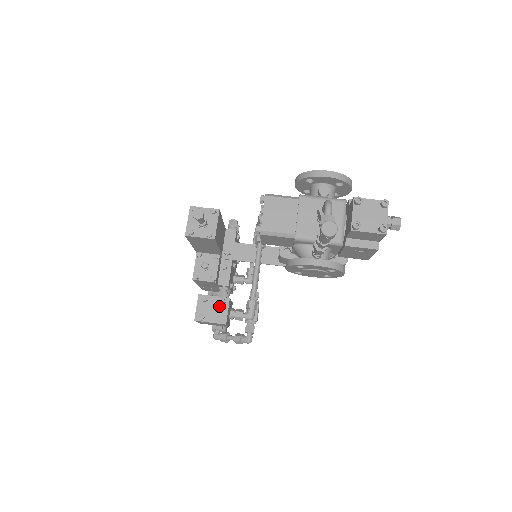
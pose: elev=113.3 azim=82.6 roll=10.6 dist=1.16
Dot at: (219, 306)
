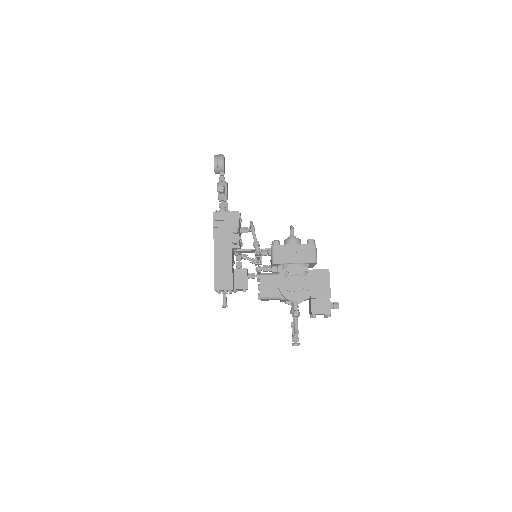
Dot at: (243, 290)
